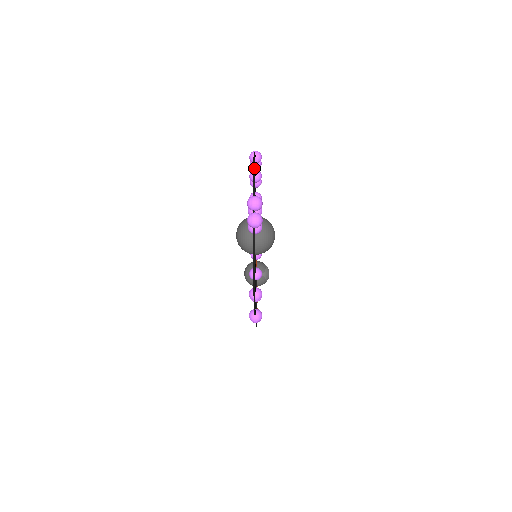
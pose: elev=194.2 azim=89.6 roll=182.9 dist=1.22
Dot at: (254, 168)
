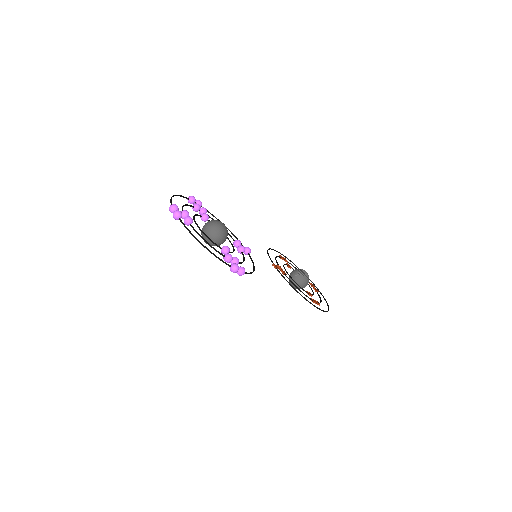
Dot at: (171, 198)
